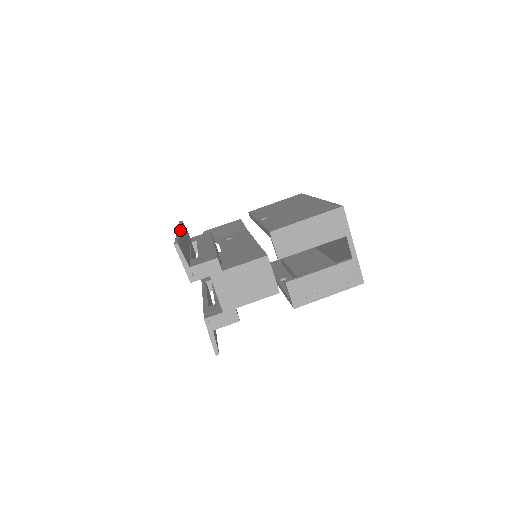
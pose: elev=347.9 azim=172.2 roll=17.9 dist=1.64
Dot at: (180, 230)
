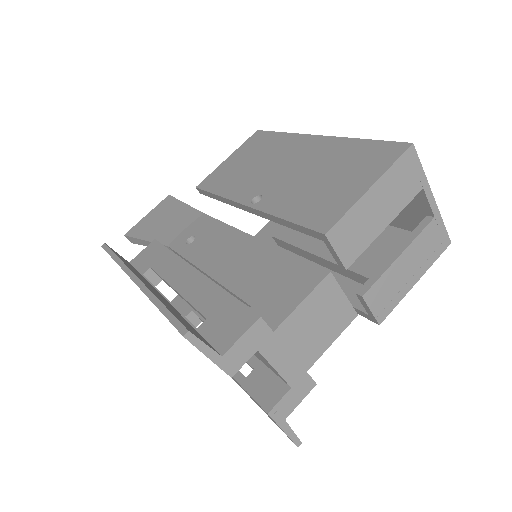
Dot at: (136, 276)
